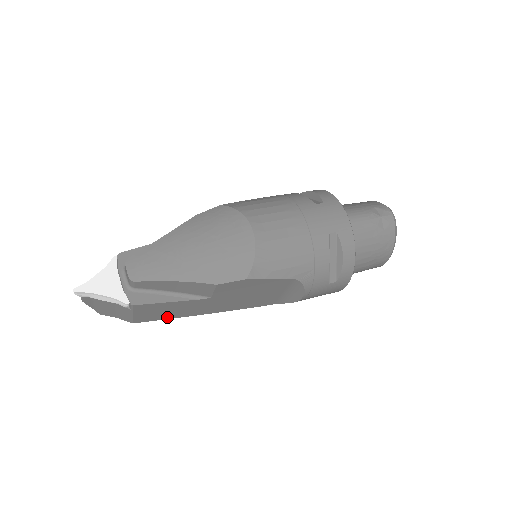
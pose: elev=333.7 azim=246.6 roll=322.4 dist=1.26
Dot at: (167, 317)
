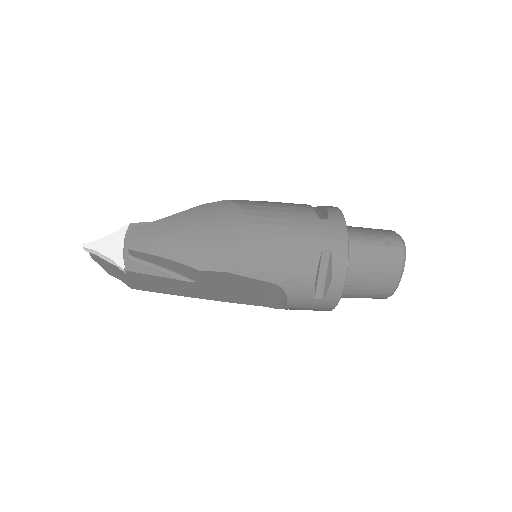
Dot at: (162, 291)
